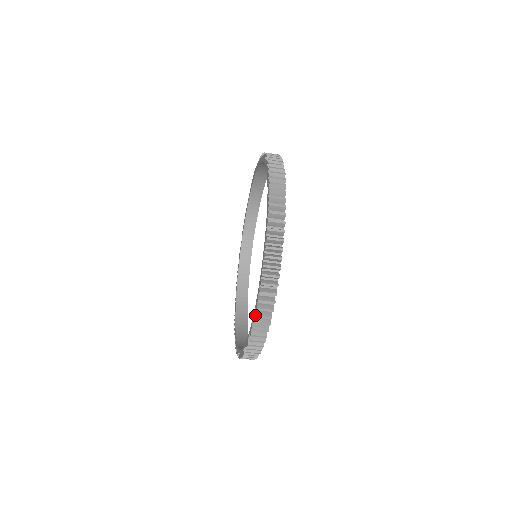
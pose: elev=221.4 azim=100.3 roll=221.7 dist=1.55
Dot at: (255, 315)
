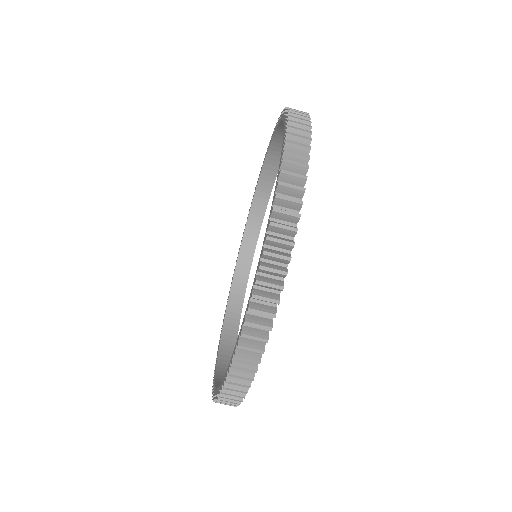
Dot at: (245, 320)
